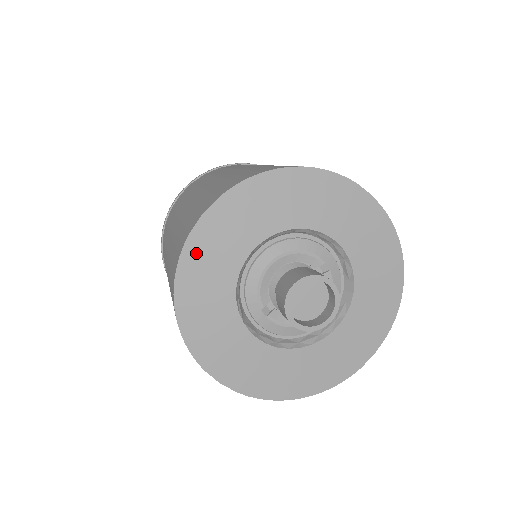
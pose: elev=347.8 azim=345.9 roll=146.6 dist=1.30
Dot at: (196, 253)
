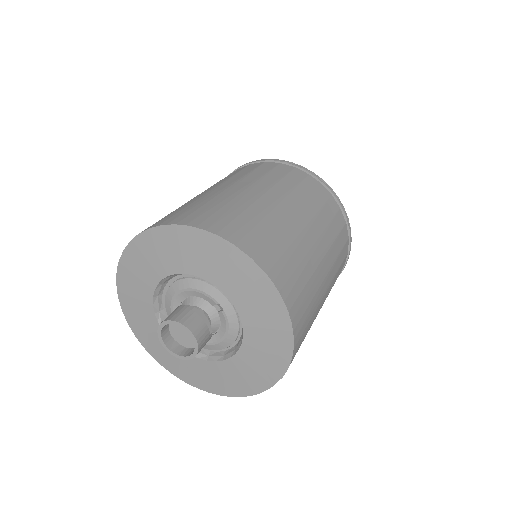
Dot at: (125, 275)
